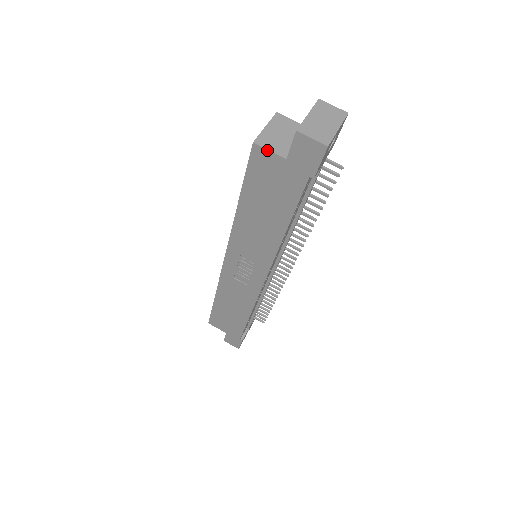
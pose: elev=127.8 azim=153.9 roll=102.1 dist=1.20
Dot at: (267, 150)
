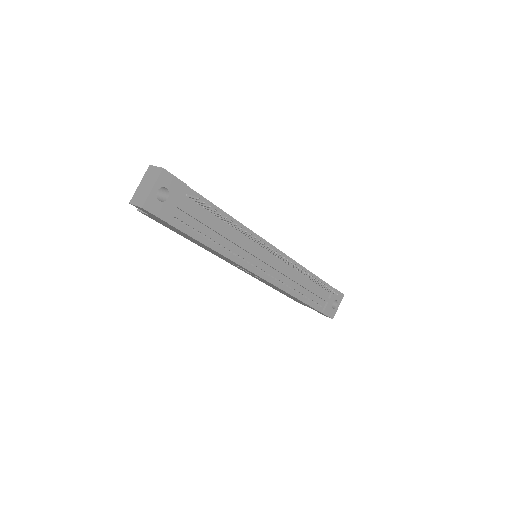
Dot at: (143, 213)
